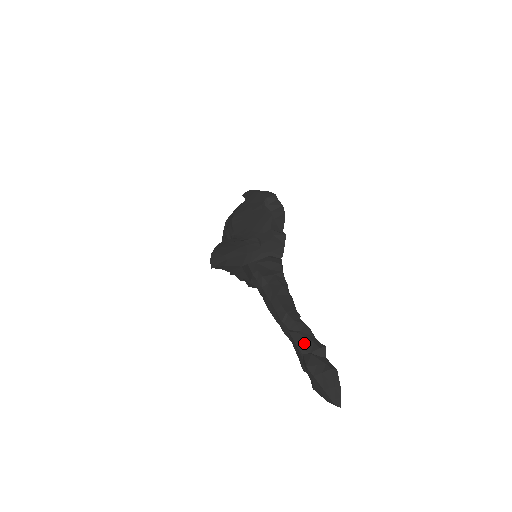
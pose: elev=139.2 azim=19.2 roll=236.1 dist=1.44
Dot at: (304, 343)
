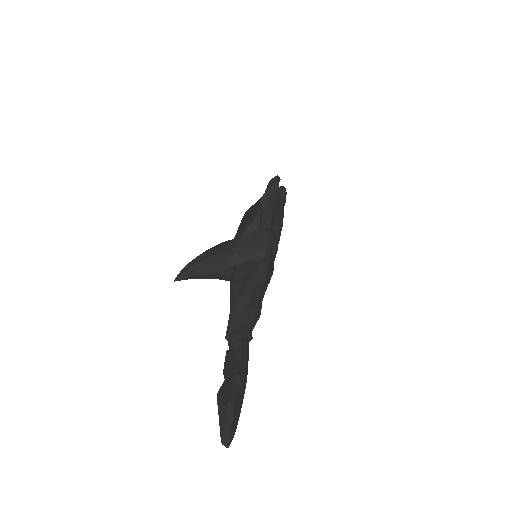
Dot at: (228, 367)
